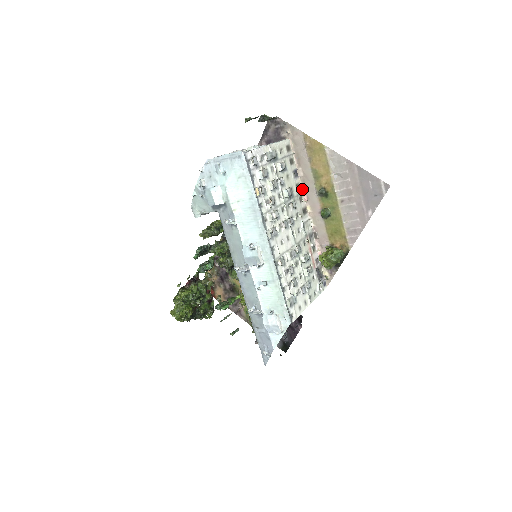
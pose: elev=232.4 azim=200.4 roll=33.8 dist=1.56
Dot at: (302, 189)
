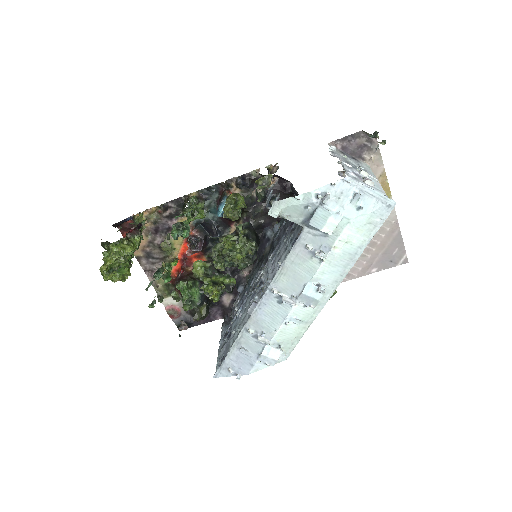
Dot at: occluded
